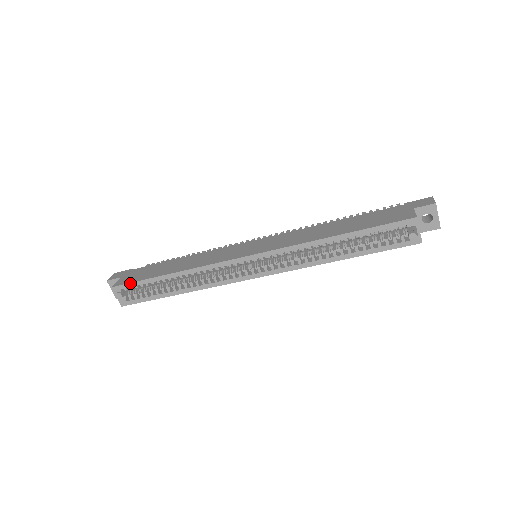
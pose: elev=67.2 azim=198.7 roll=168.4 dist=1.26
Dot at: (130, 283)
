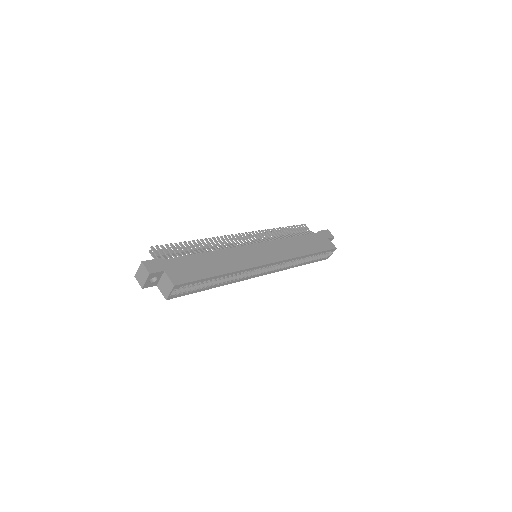
Dot at: (192, 282)
